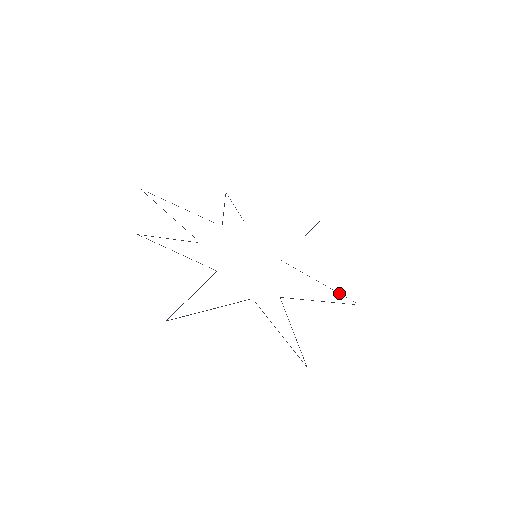
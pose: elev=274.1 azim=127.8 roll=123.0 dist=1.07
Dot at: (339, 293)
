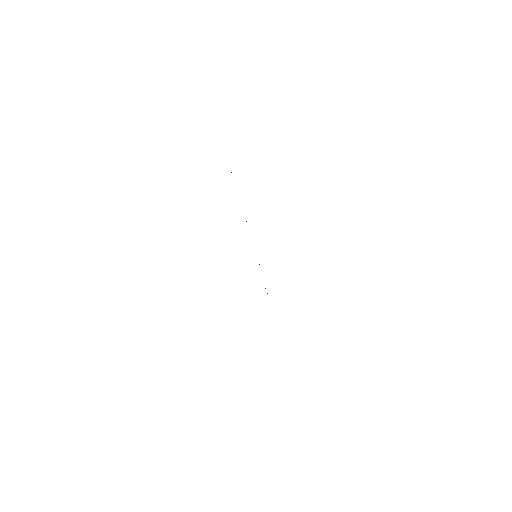
Dot at: occluded
